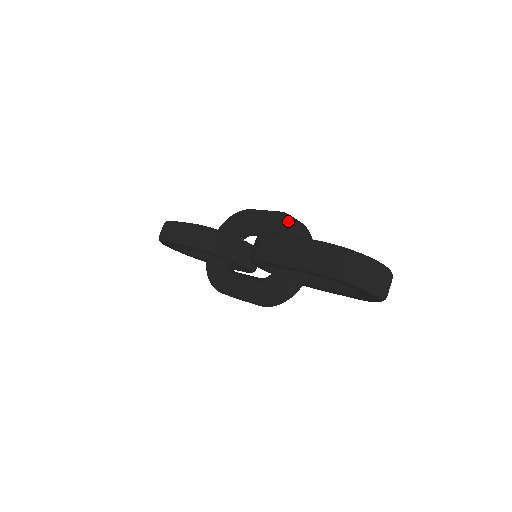
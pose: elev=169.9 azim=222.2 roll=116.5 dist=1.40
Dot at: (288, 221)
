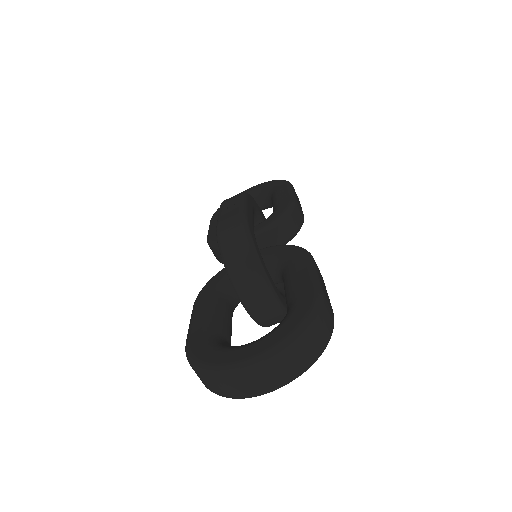
Dot at: occluded
